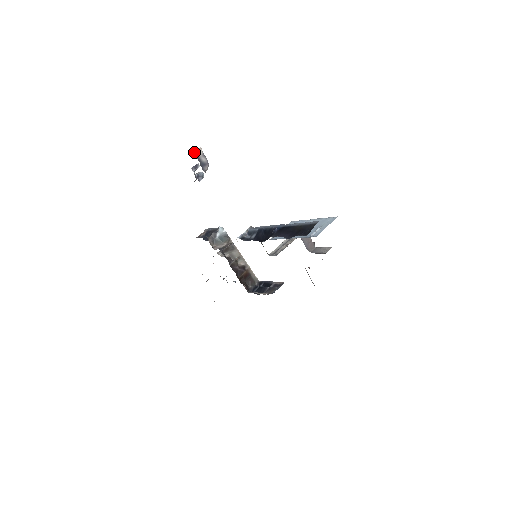
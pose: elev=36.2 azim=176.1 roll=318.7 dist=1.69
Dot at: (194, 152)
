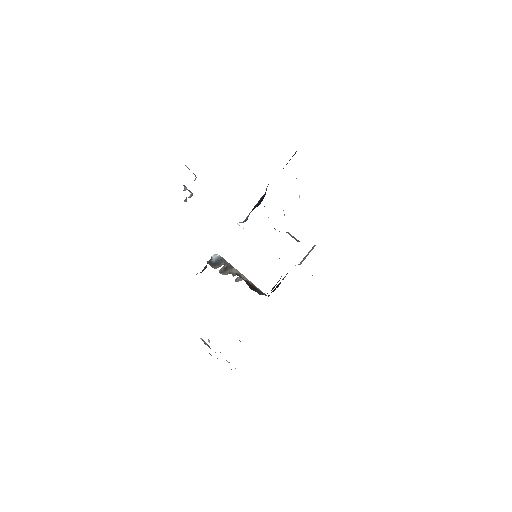
Dot at: occluded
